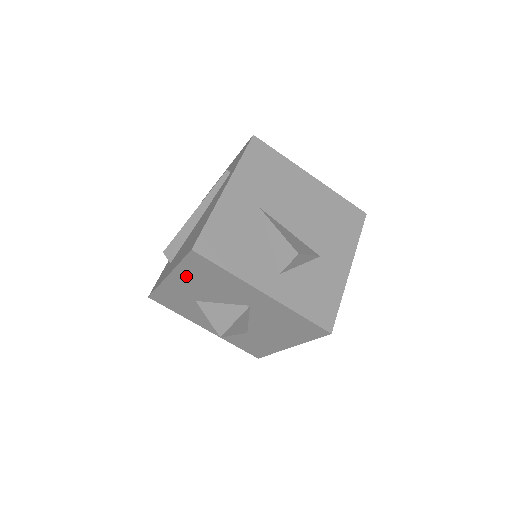
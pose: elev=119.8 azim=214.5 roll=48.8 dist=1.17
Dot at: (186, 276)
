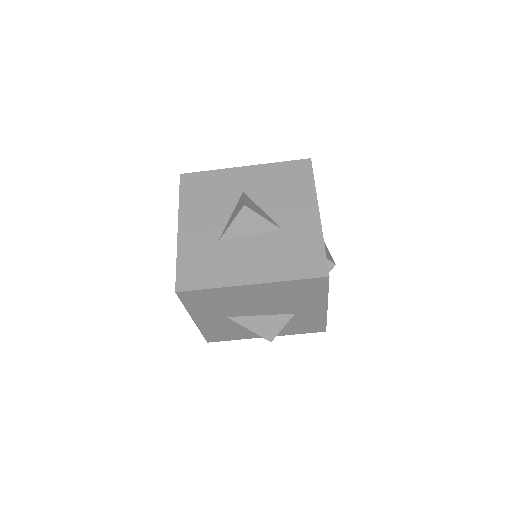
Dot at: occluded
